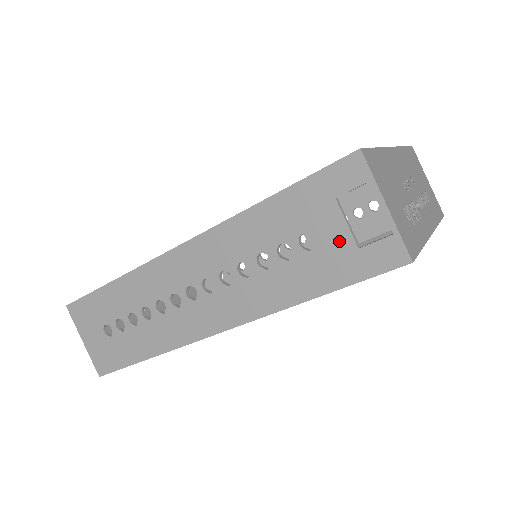
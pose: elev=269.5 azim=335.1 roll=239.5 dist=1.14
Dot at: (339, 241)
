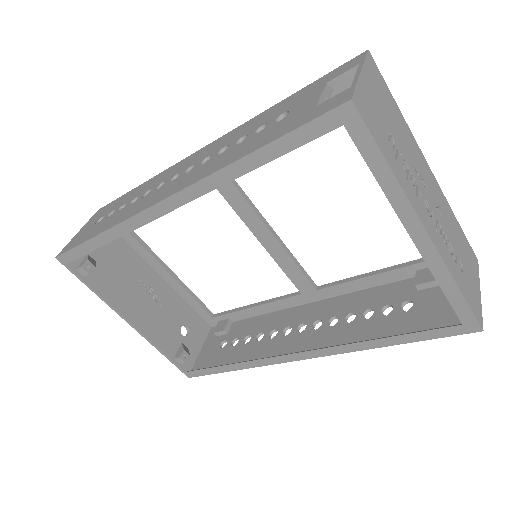
Dot at: (306, 107)
